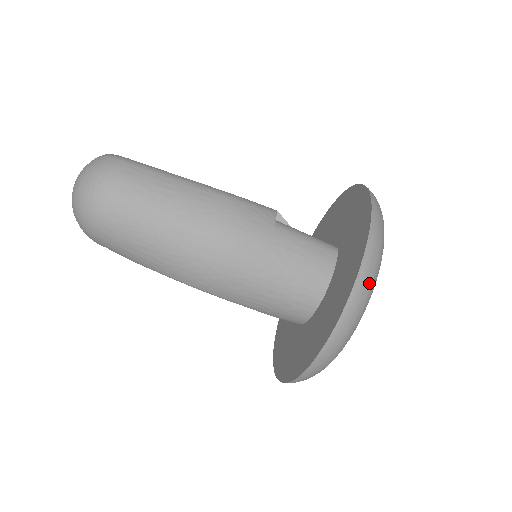
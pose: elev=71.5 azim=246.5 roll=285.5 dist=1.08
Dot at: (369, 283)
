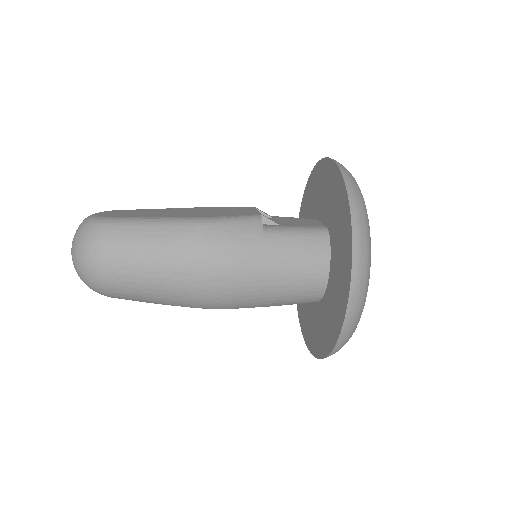
Dot at: (364, 269)
